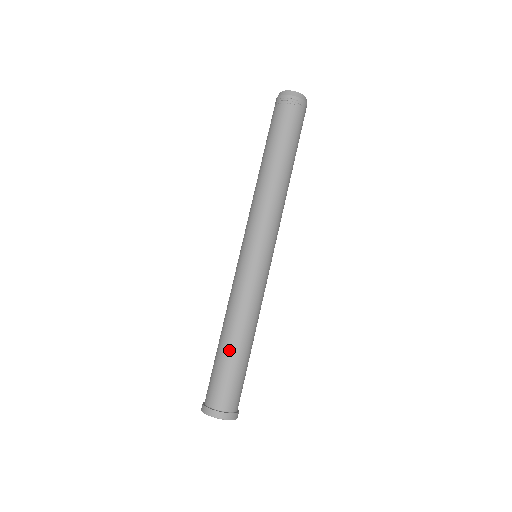
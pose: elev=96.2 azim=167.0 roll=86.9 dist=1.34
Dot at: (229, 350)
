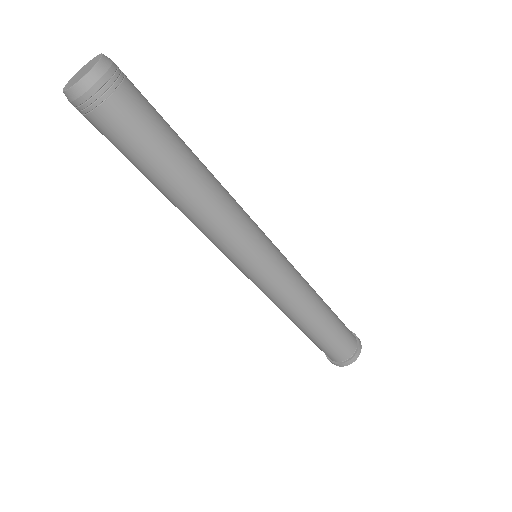
Dot at: (324, 328)
